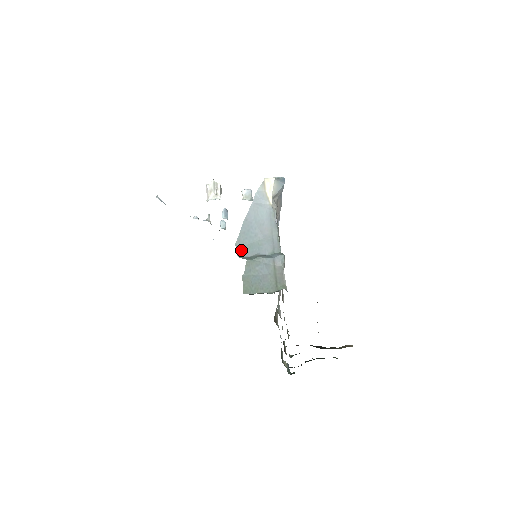
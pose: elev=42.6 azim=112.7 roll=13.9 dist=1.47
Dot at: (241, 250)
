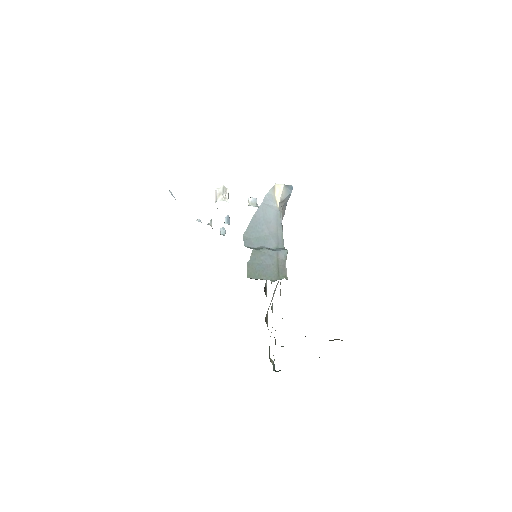
Dot at: (248, 241)
